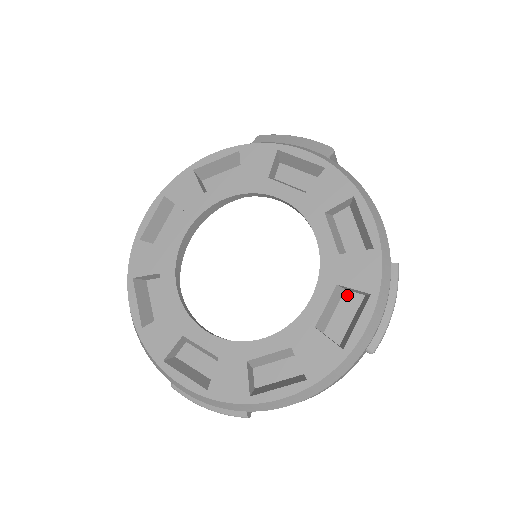
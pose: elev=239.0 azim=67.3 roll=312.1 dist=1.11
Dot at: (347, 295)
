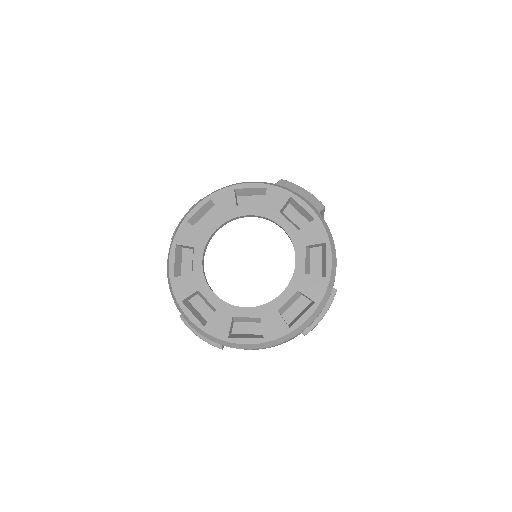
Dot at: (302, 298)
